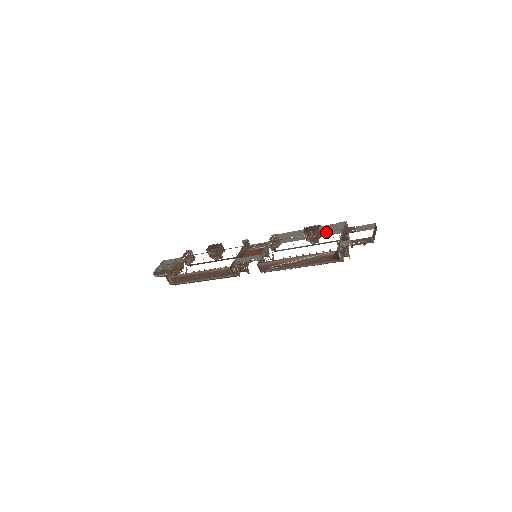
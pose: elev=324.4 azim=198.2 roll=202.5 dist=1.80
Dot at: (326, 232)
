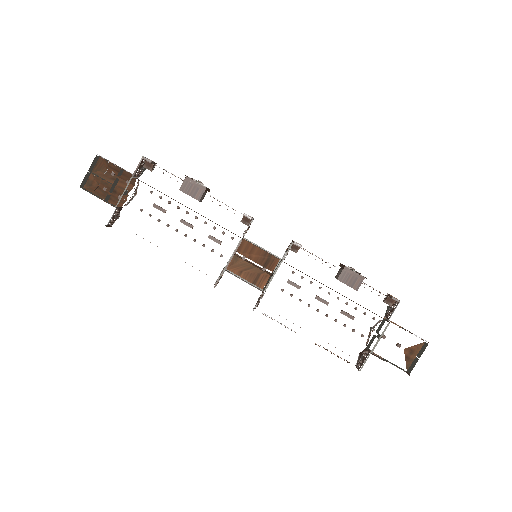
Dot at: occluded
